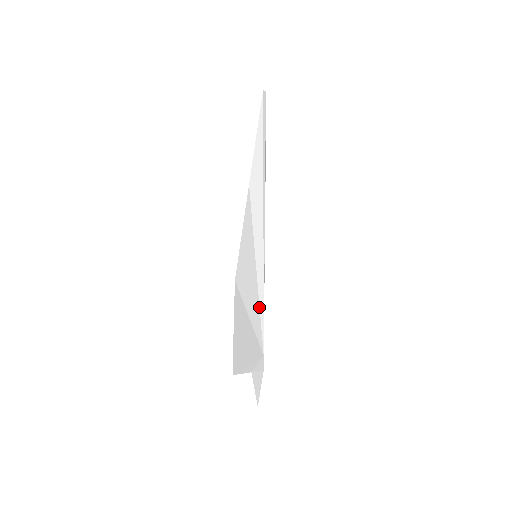
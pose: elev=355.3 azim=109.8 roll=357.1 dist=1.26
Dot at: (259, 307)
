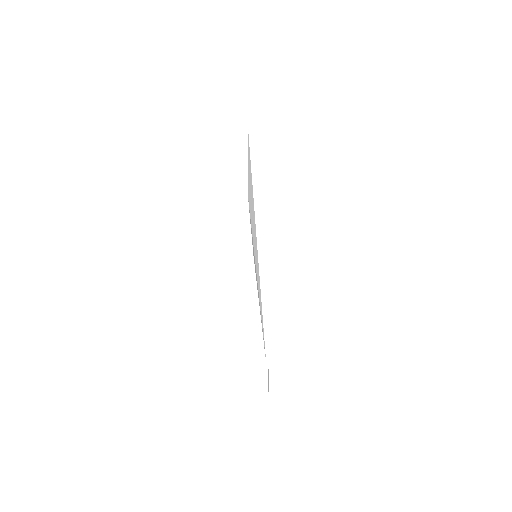
Dot at: (260, 308)
